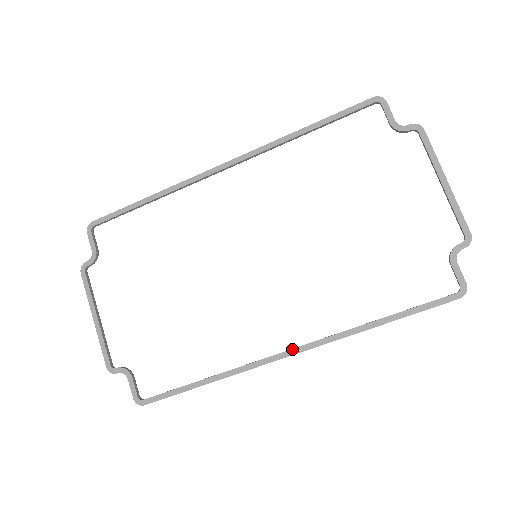
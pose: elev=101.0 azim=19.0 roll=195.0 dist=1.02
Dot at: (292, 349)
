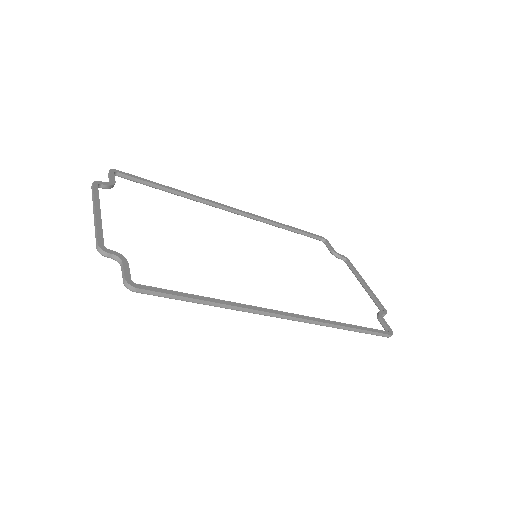
Dot at: occluded
